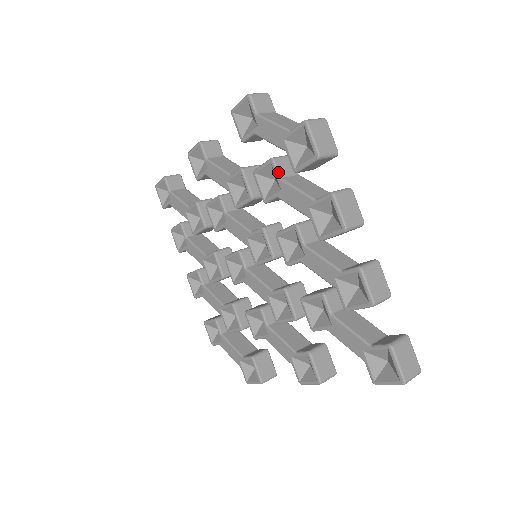
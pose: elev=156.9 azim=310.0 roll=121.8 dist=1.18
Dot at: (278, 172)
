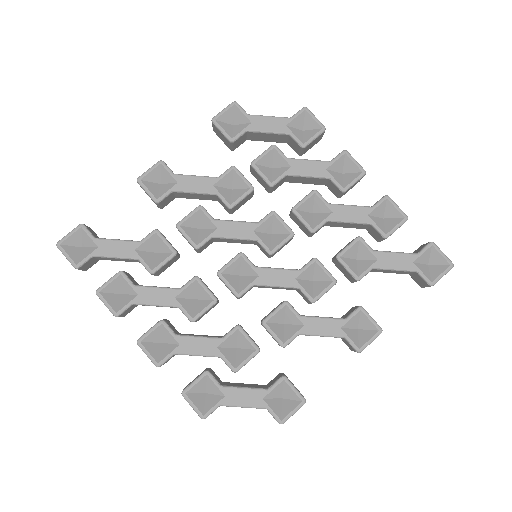
Dot at: (283, 154)
